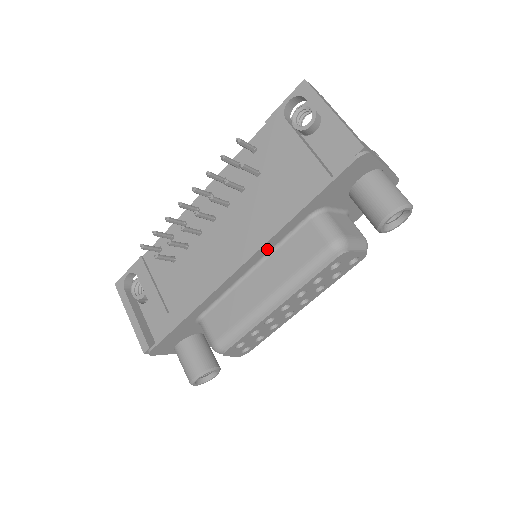
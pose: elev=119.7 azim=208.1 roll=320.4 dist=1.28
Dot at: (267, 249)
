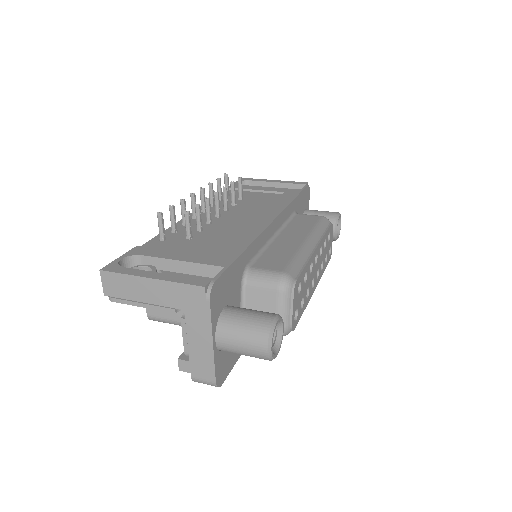
Dot at: (282, 220)
